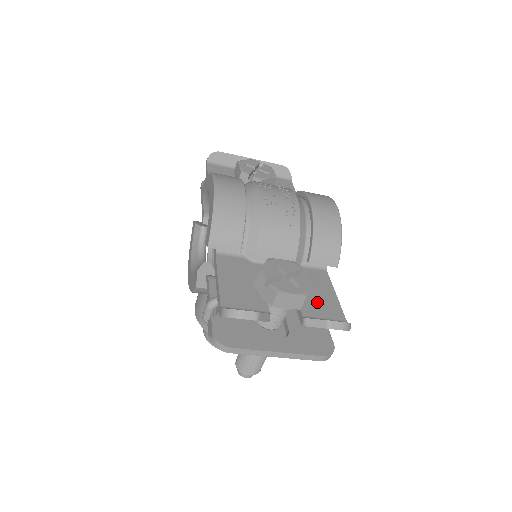
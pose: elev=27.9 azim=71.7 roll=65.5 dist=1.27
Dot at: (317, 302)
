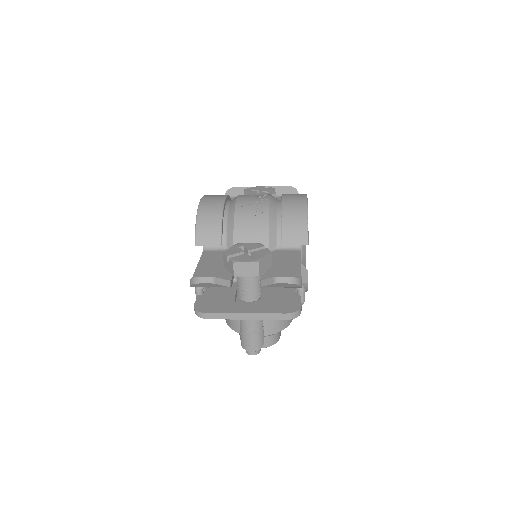
Dot at: (279, 271)
